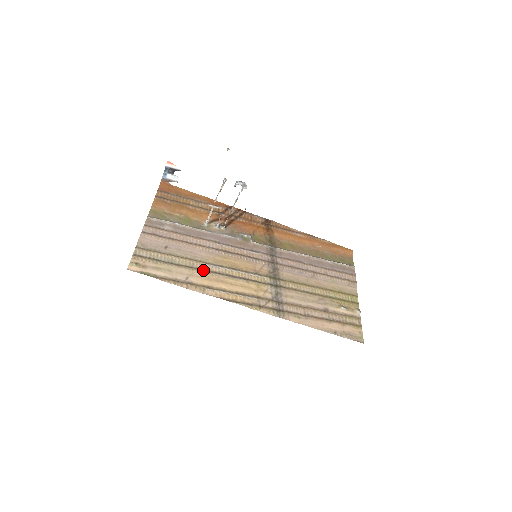
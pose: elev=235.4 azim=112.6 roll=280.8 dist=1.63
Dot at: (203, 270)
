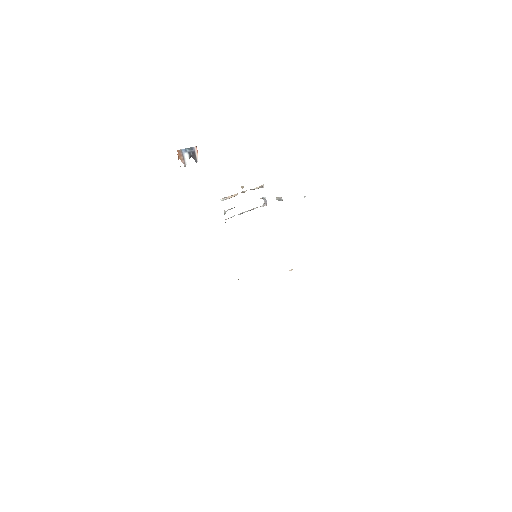
Dot at: occluded
